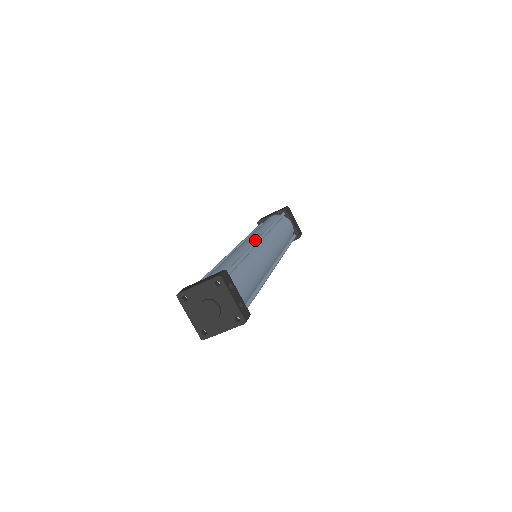
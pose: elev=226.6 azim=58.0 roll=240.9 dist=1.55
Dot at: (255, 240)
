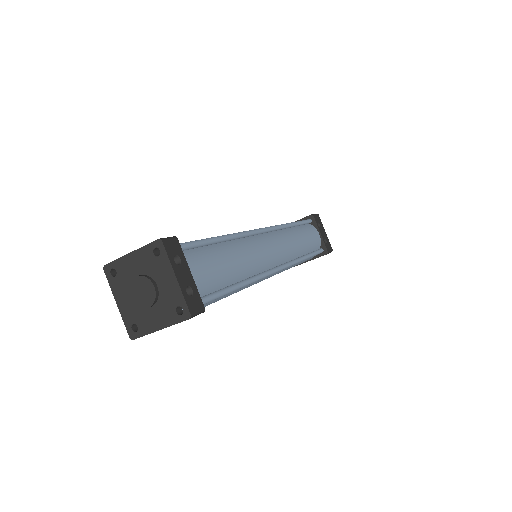
Dot at: occluded
